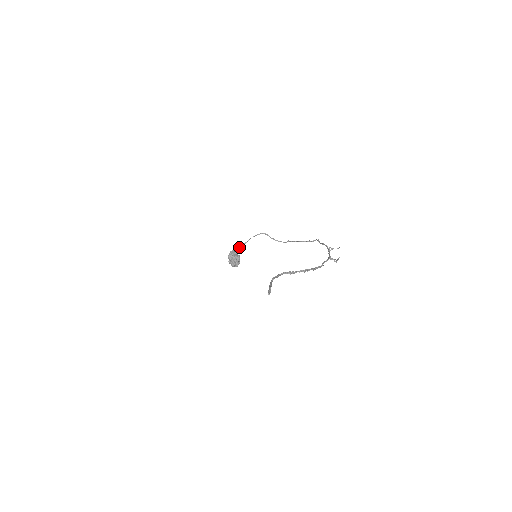
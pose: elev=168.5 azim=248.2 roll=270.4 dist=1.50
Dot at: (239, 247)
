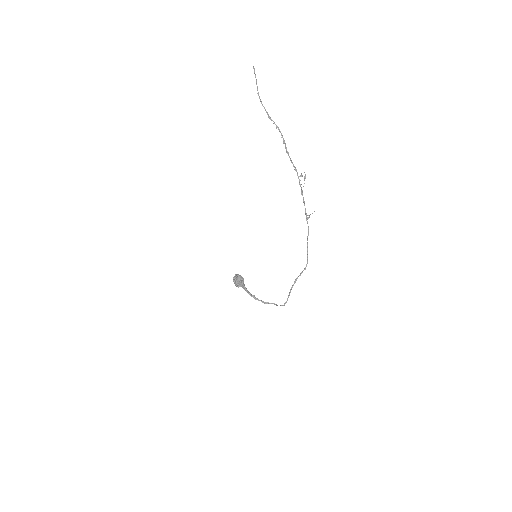
Dot at: (248, 291)
